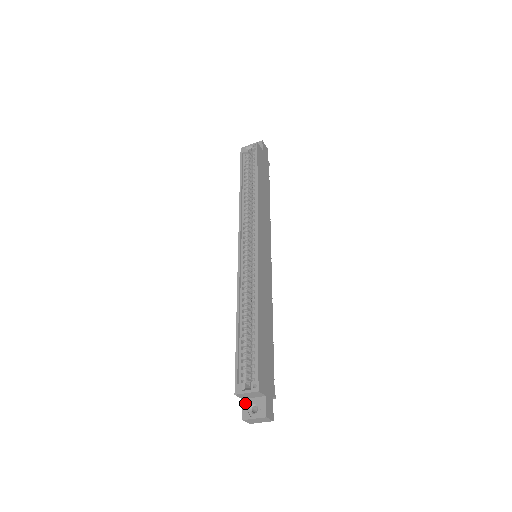
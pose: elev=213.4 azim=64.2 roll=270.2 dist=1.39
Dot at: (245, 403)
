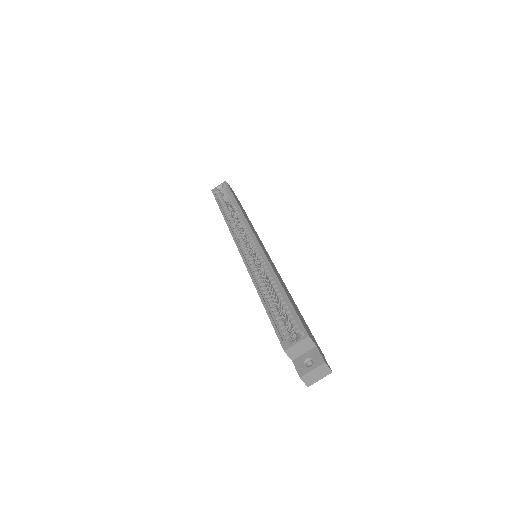
Dot at: (296, 362)
